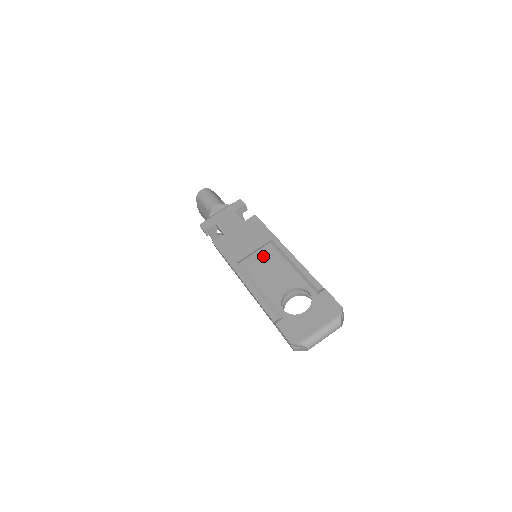
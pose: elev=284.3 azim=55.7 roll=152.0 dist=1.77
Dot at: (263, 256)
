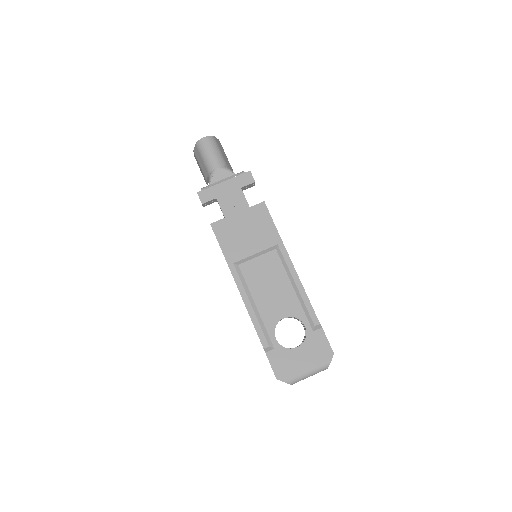
Dot at: (265, 265)
